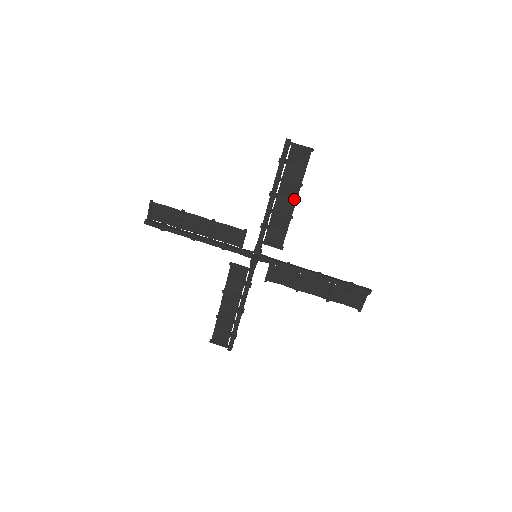
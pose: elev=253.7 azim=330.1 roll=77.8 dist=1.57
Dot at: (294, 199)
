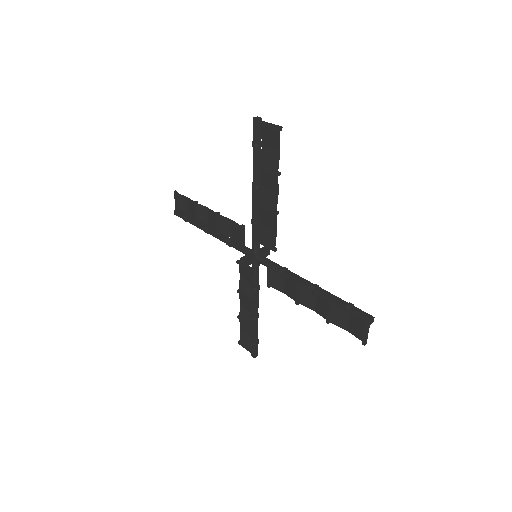
Dot at: (315, 309)
